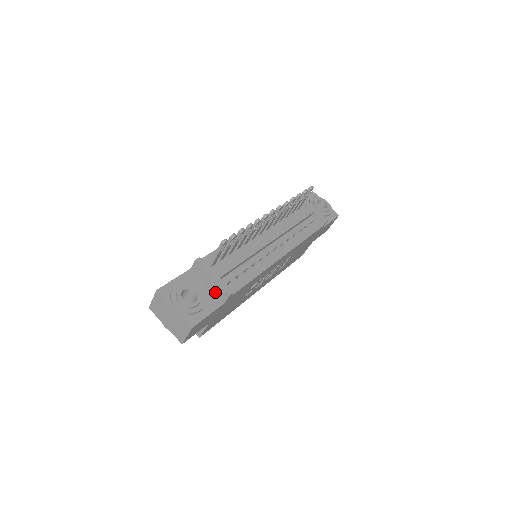
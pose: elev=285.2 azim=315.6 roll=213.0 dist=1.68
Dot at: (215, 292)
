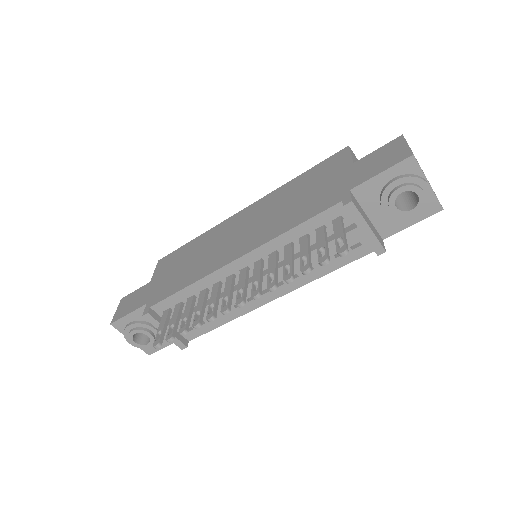
Dot at: occluded
